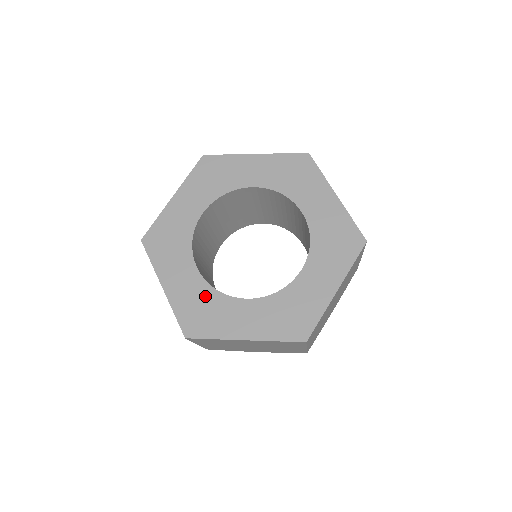
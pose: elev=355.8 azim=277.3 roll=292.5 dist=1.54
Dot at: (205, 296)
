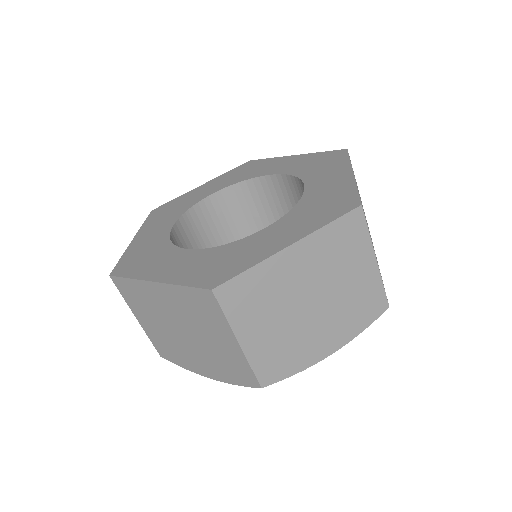
Dot at: (157, 246)
